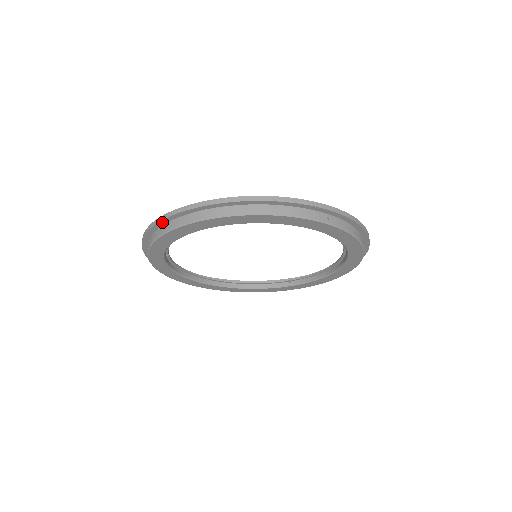
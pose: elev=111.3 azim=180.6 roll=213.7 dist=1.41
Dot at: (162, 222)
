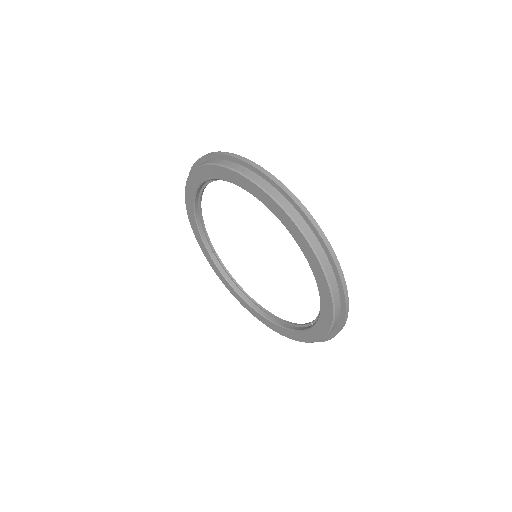
Dot at: occluded
